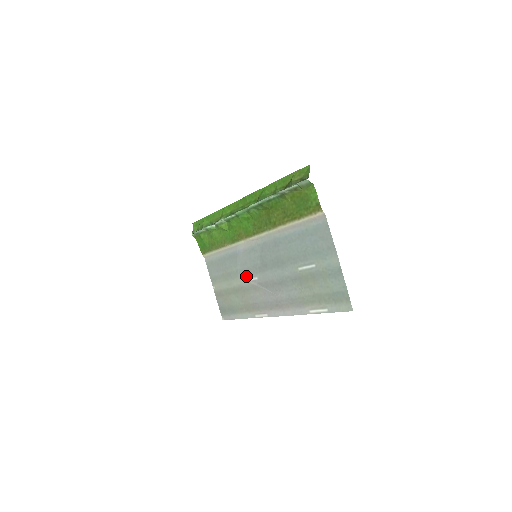
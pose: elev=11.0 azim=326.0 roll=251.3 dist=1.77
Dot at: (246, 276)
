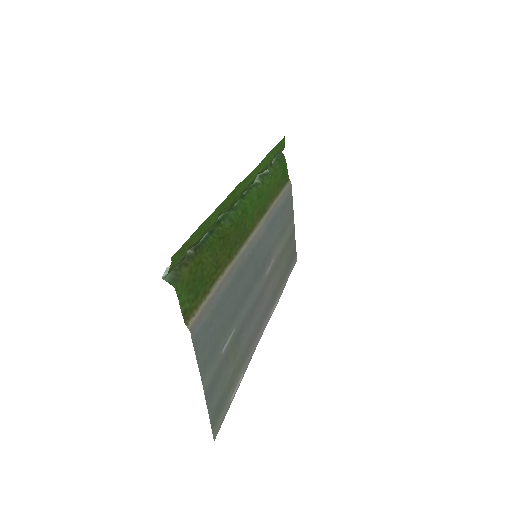
Dot at: (271, 257)
